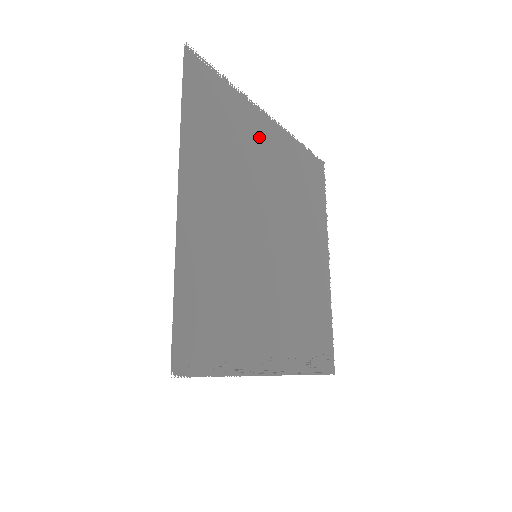
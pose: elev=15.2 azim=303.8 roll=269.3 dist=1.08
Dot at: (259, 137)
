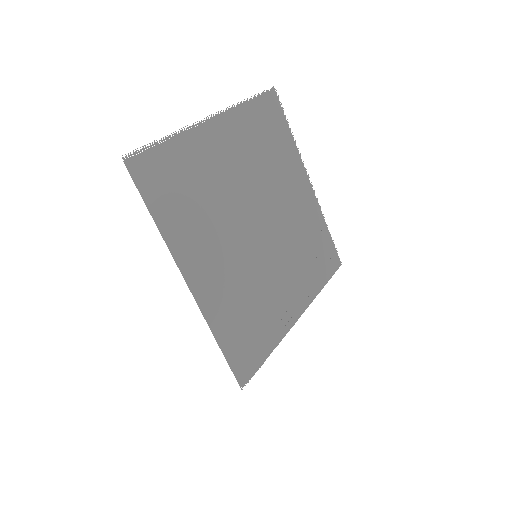
Dot at: (214, 153)
